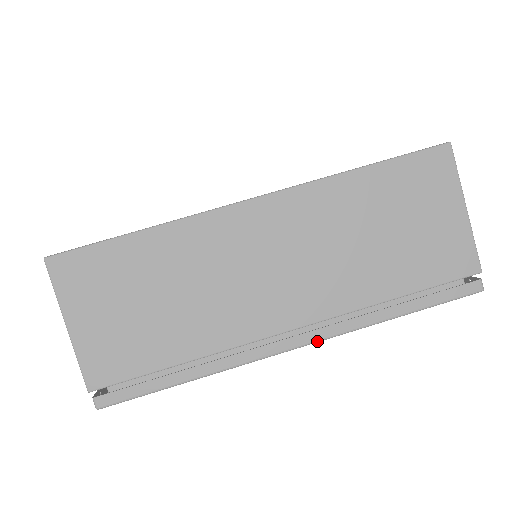
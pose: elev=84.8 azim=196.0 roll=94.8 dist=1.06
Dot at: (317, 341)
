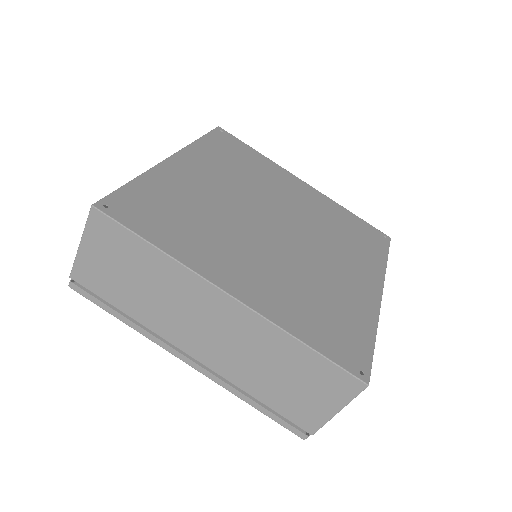
Dot at: (200, 372)
